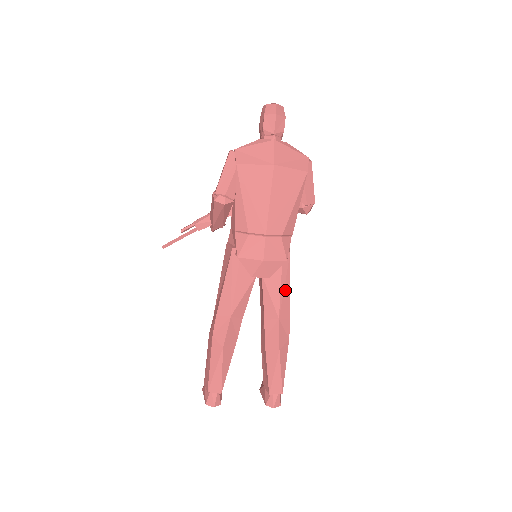
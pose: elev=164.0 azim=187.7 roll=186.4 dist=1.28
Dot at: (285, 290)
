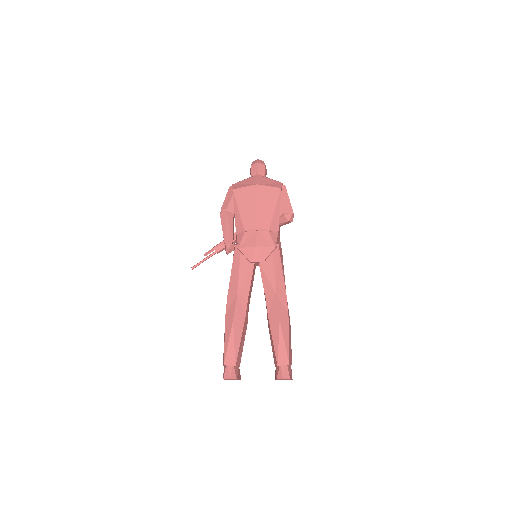
Dot at: (278, 272)
